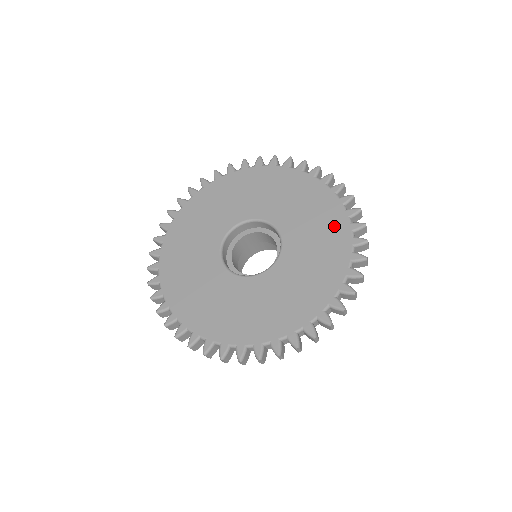
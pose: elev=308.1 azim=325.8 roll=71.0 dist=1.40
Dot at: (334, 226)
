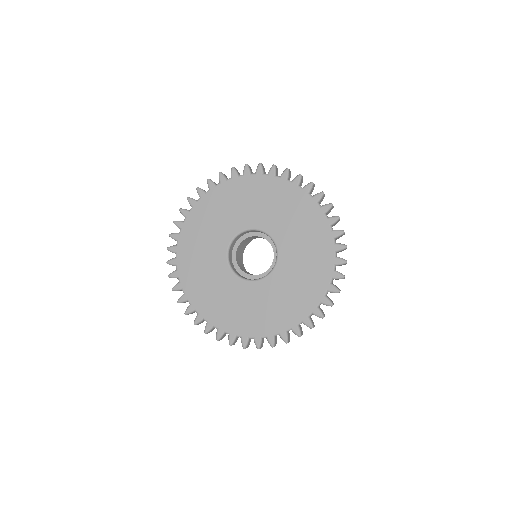
Dot at: (309, 214)
